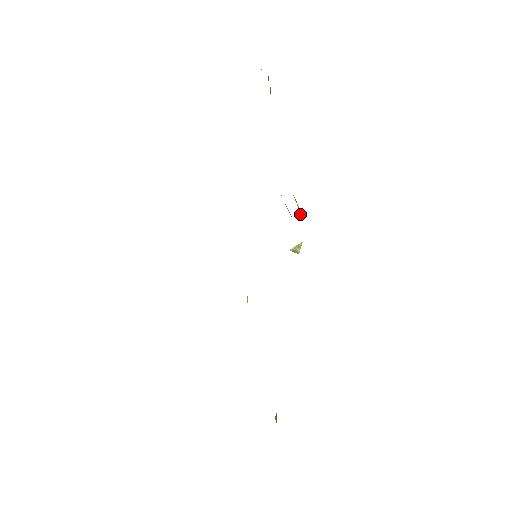
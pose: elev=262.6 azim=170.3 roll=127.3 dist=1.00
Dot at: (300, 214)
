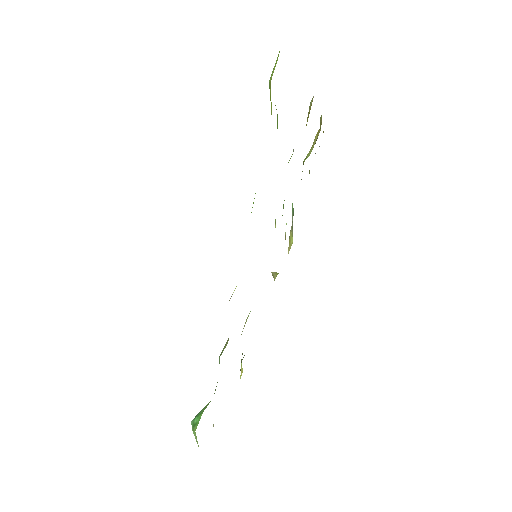
Dot at: (290, 247)
